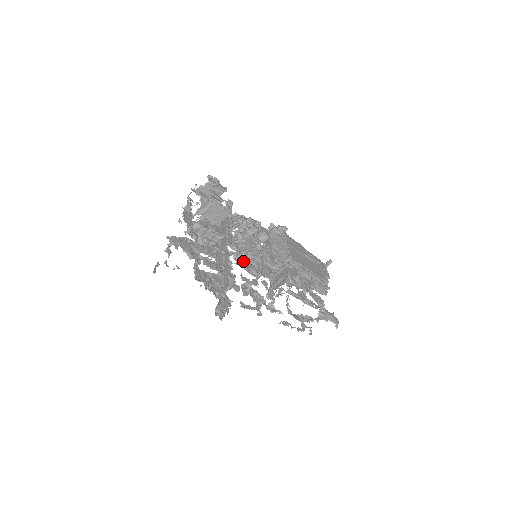
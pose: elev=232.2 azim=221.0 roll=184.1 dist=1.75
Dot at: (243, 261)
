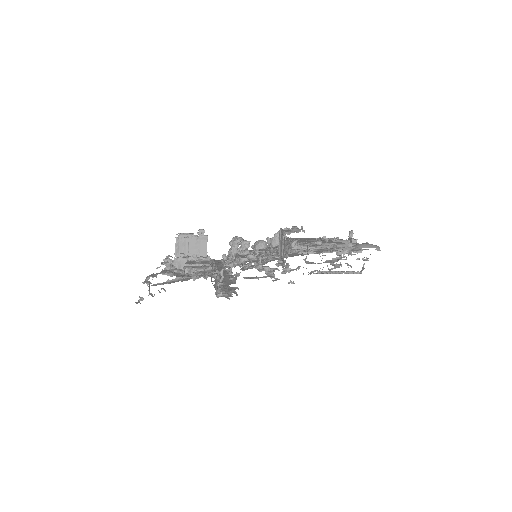
Dot at: (235, 256)
